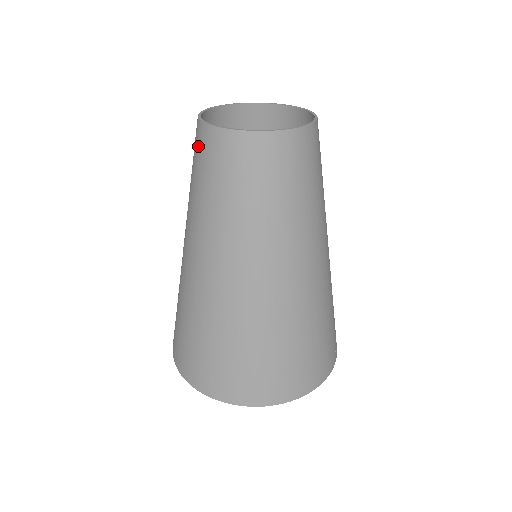
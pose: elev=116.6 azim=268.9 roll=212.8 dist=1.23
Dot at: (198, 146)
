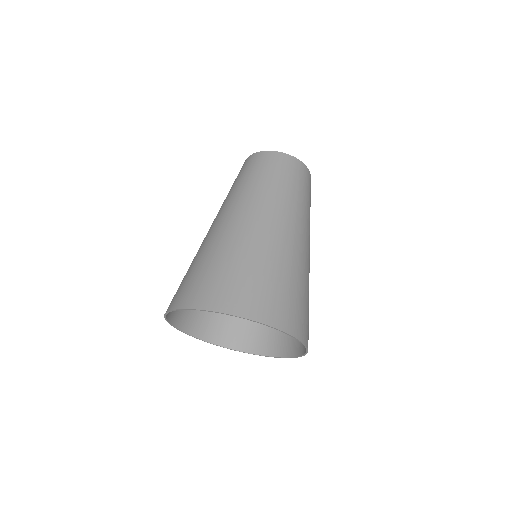
Dot at: (240, 170)
